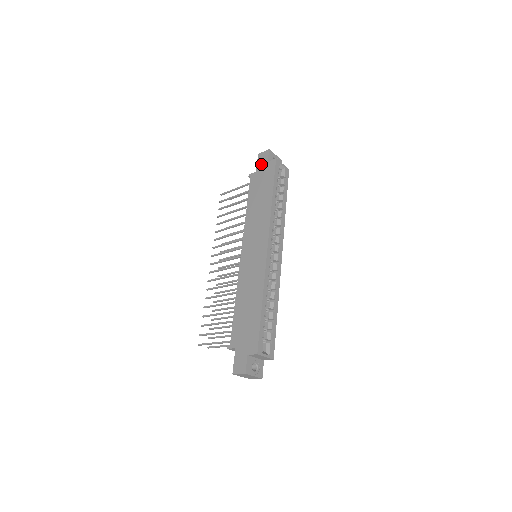
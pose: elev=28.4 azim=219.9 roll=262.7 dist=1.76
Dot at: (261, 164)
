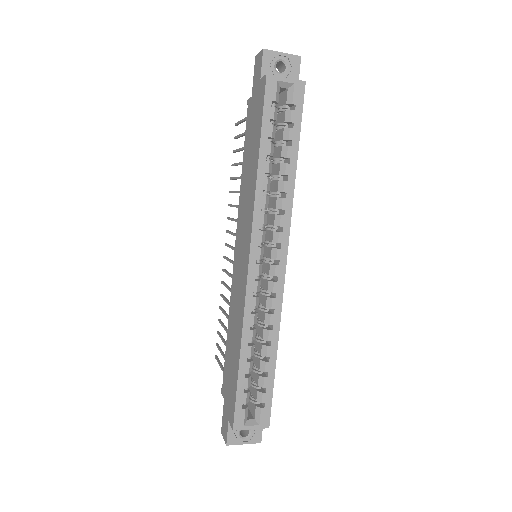
Dot at: (255, 82)
